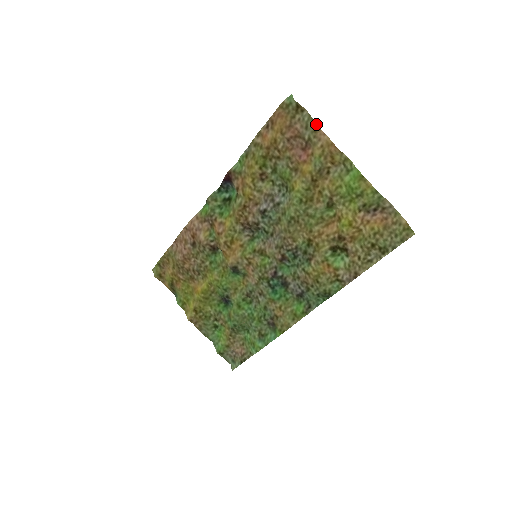
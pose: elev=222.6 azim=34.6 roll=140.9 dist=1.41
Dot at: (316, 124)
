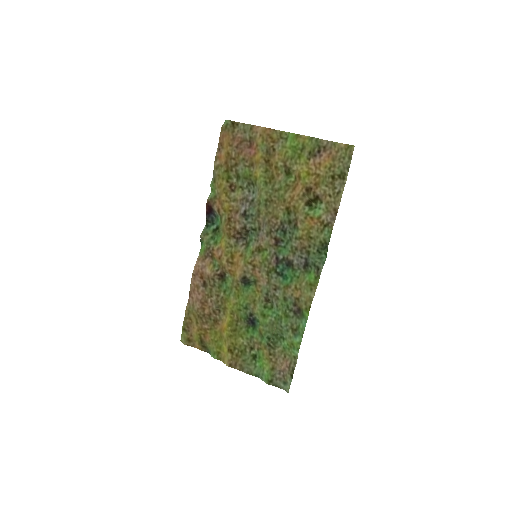
Dot at: (249, 125)
